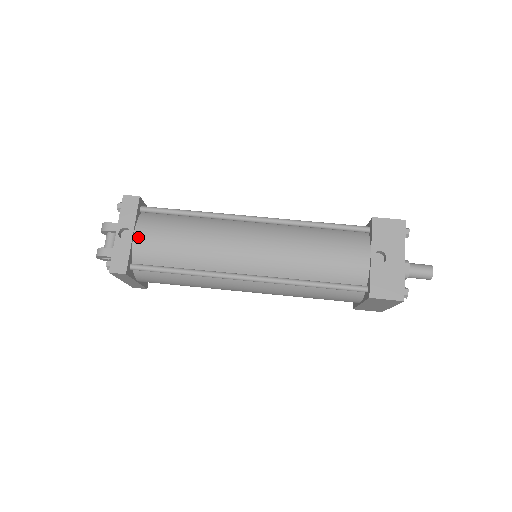
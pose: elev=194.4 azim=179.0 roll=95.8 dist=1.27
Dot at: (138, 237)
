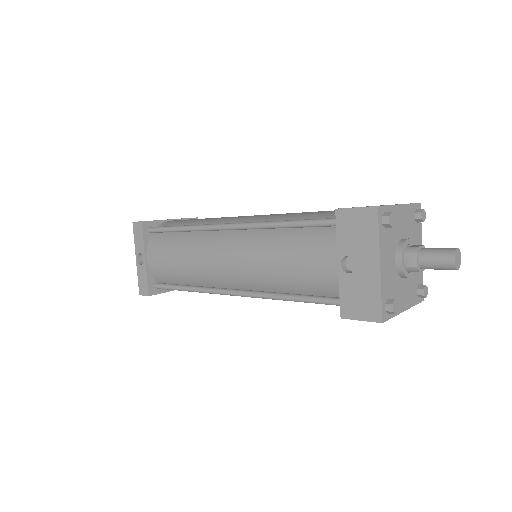
Dot at: (149, 261)
